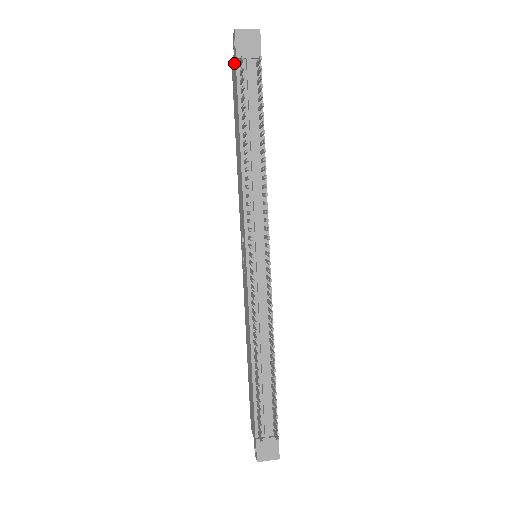
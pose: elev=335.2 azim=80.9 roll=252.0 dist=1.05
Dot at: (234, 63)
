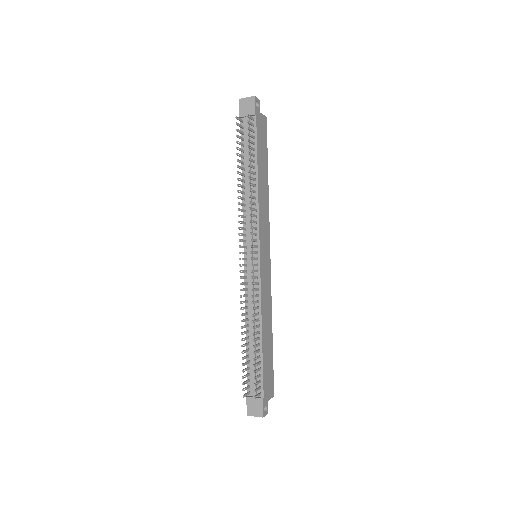
Dot at: occluded
